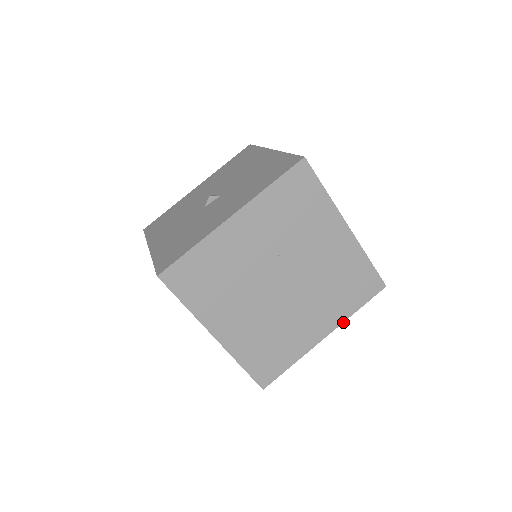
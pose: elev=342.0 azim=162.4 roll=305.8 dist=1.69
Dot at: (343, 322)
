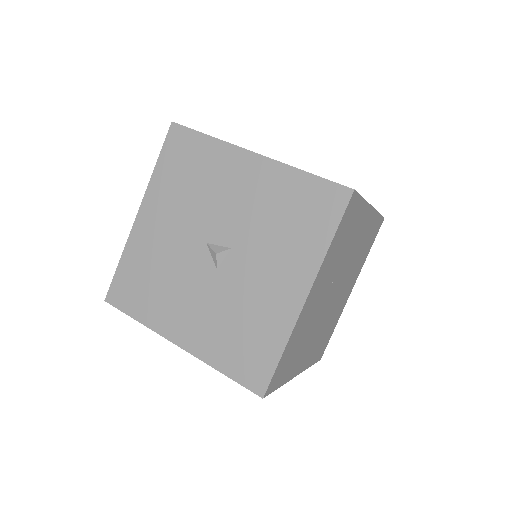
Dot at: occluded
